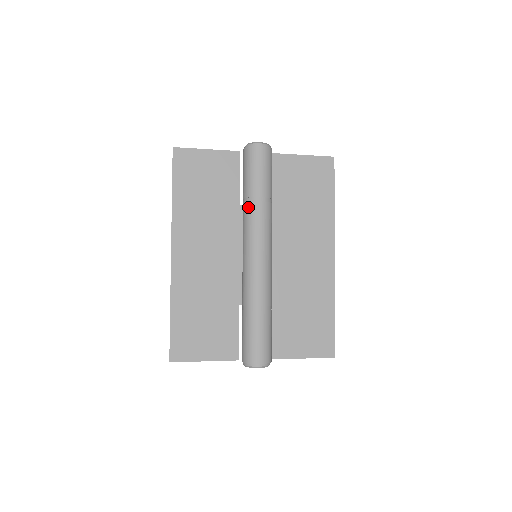
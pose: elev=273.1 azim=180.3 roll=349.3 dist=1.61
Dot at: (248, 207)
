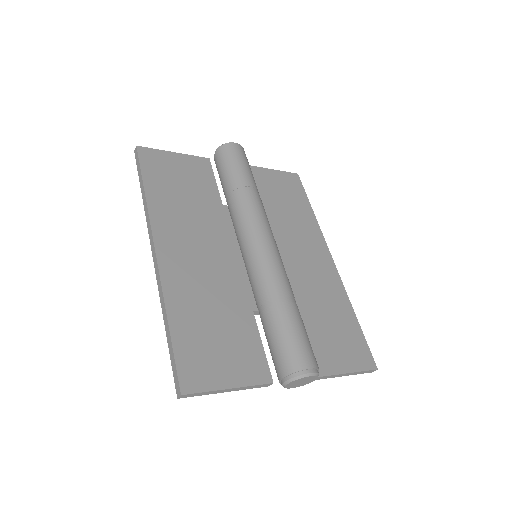
Dot at: (239, 197)
